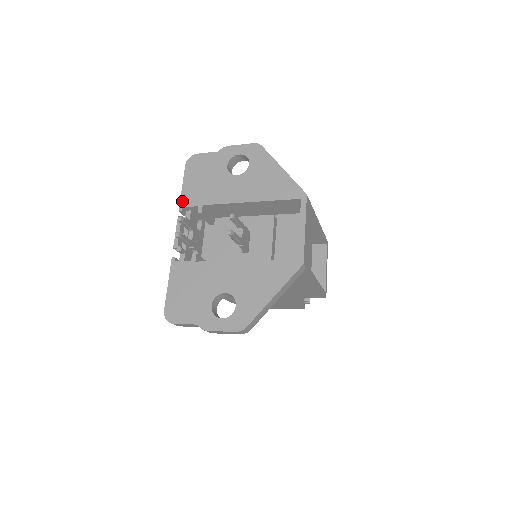
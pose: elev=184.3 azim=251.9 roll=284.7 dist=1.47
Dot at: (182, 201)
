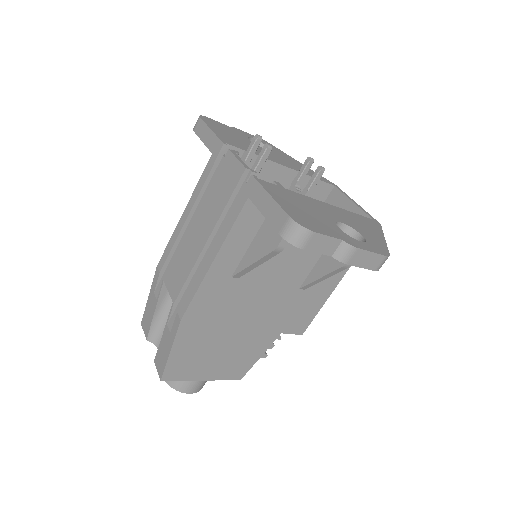
Dot at: (221, 139)
